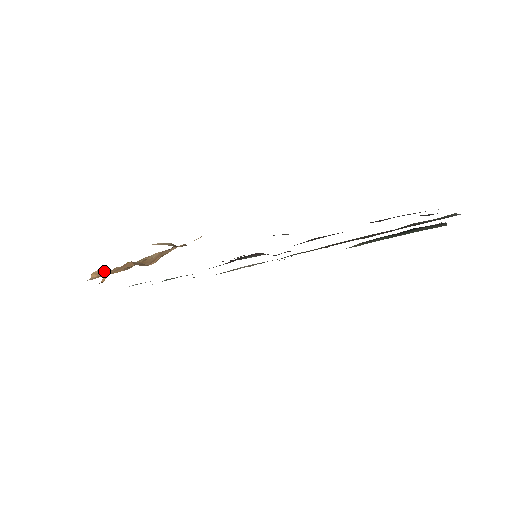
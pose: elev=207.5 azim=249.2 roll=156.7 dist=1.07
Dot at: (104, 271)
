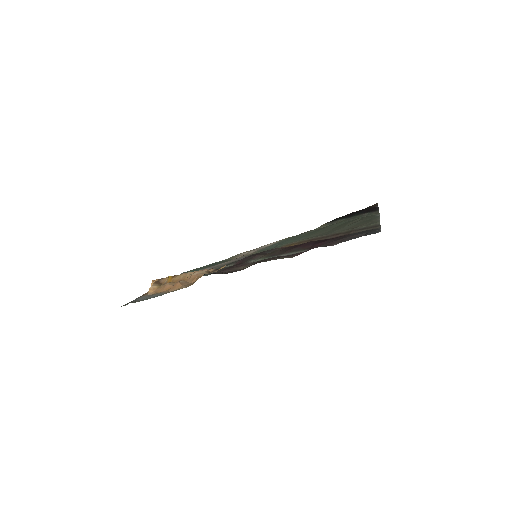
Dot at: (156, 286)
